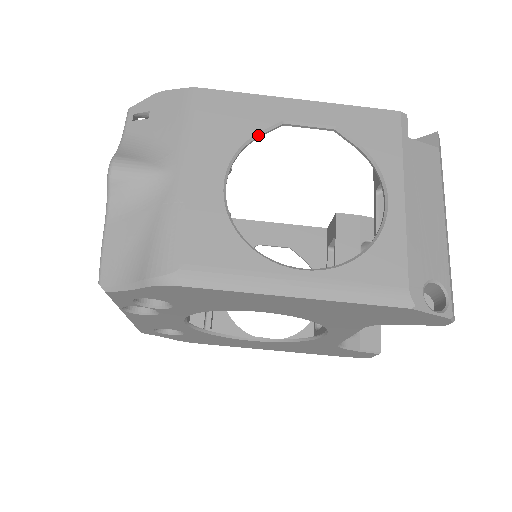
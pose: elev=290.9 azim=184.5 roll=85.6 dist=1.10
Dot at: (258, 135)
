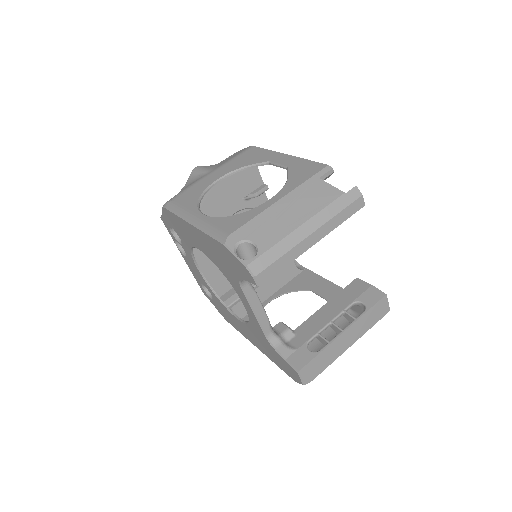
Dot at: (253, 165)
